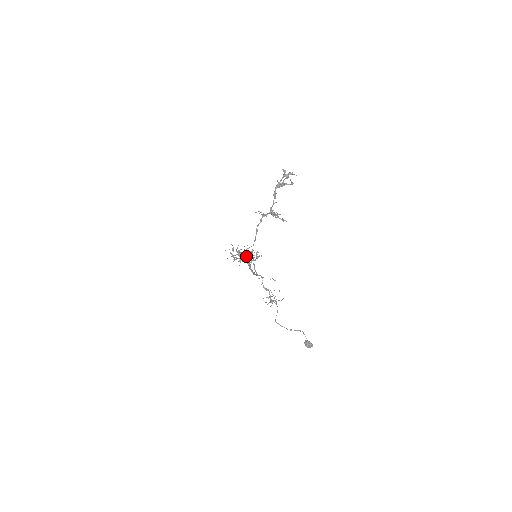
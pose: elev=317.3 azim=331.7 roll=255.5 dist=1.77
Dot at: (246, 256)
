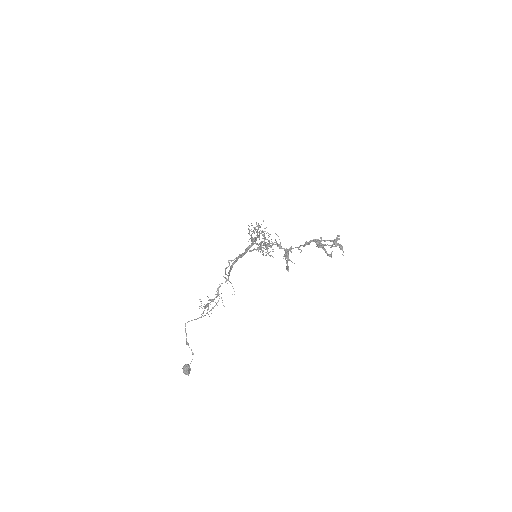
Dot at: occluded
